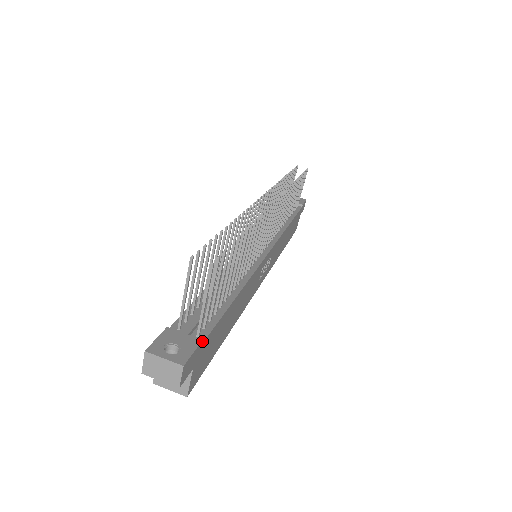
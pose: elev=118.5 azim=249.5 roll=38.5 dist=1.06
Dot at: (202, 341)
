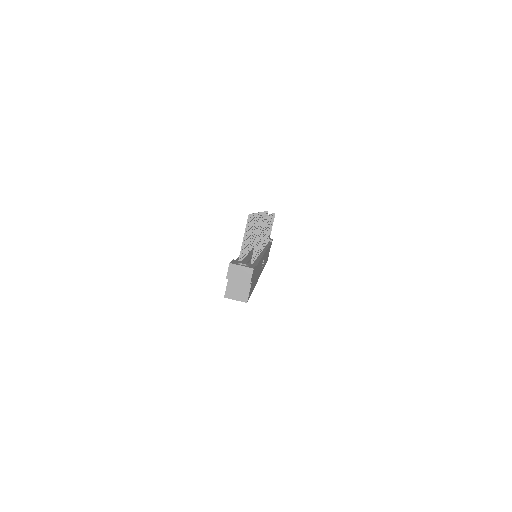
Dot at: (255, 267)
